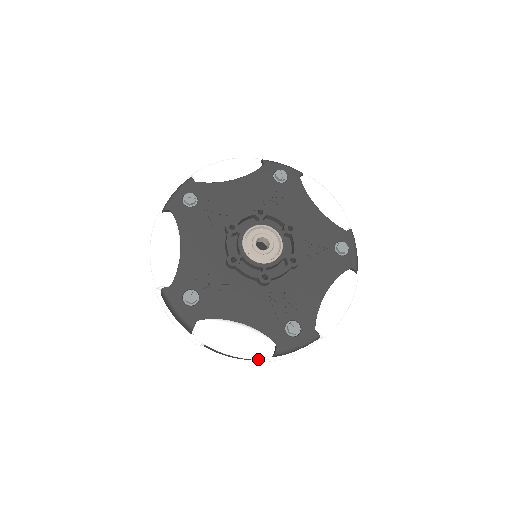
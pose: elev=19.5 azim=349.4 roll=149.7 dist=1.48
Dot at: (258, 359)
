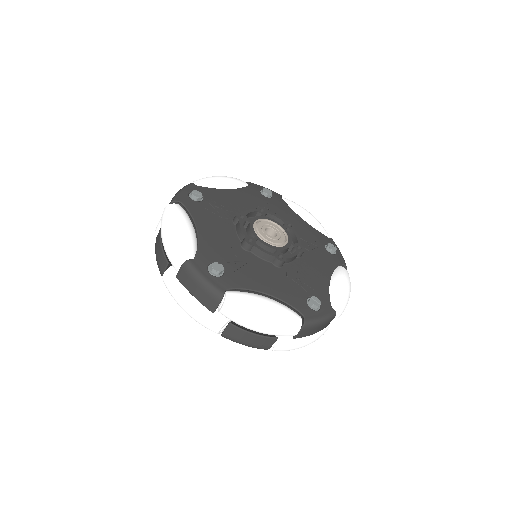
Dot at: (288, 332)
